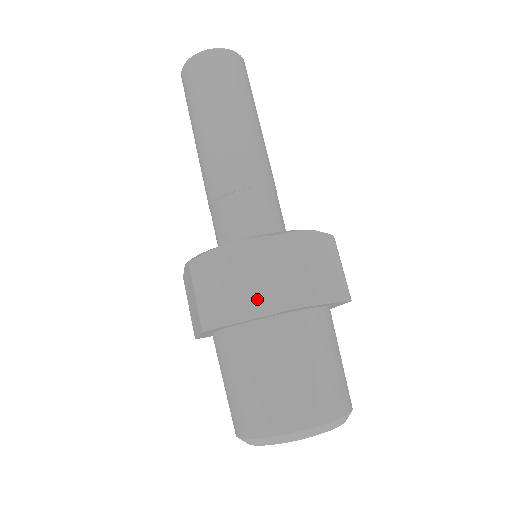
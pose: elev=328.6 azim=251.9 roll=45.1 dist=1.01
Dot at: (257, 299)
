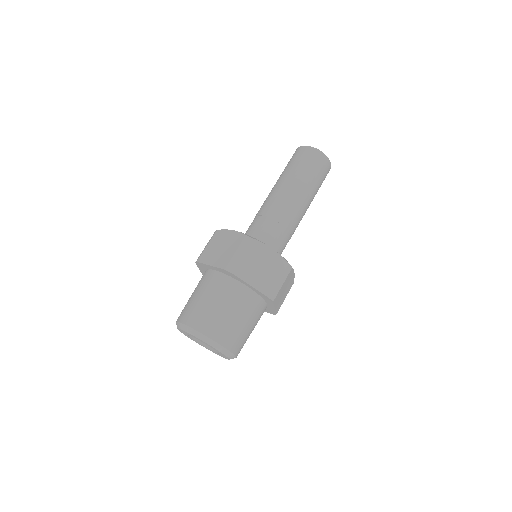
Dot at: (220, 258)
